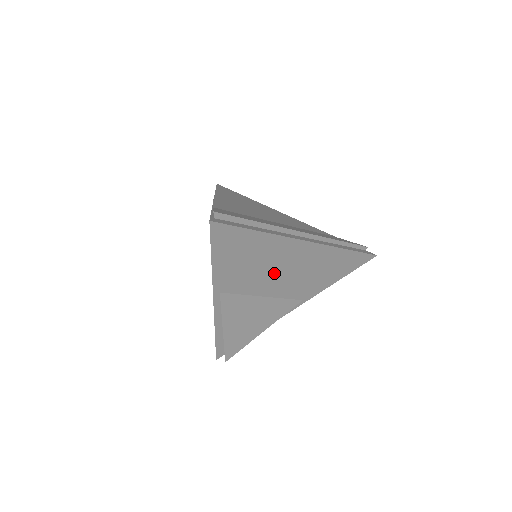
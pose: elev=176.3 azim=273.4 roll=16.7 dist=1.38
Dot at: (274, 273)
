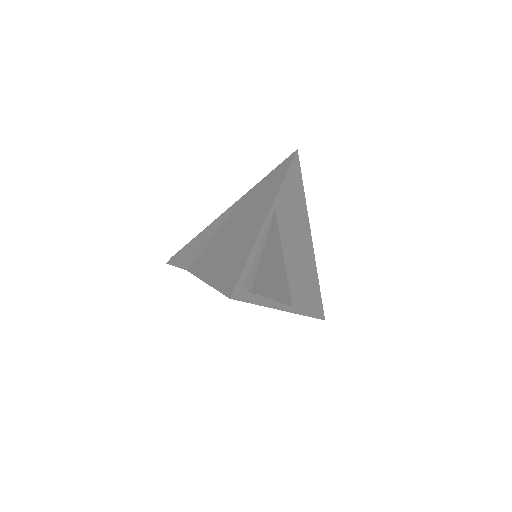
Dot at: (295, 242)
